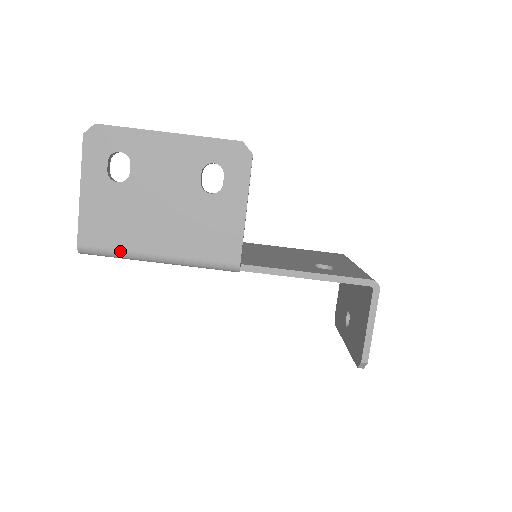
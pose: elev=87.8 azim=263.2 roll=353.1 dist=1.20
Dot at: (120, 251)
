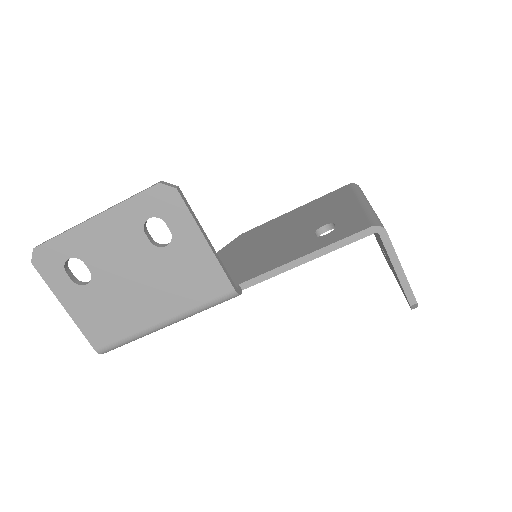
Dot at: (130, 336)
